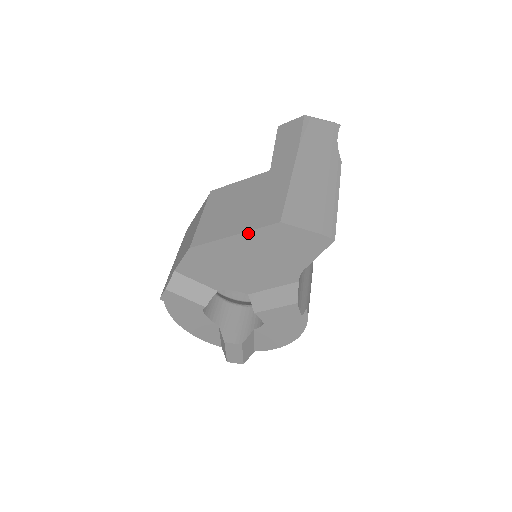
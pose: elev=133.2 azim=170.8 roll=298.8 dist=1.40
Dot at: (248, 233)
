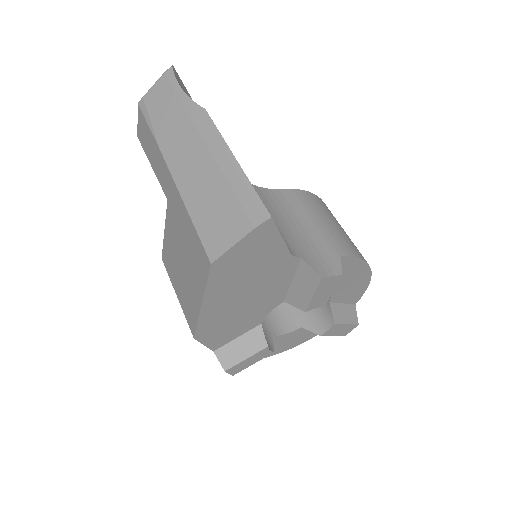
Dot at: (207, 292)
